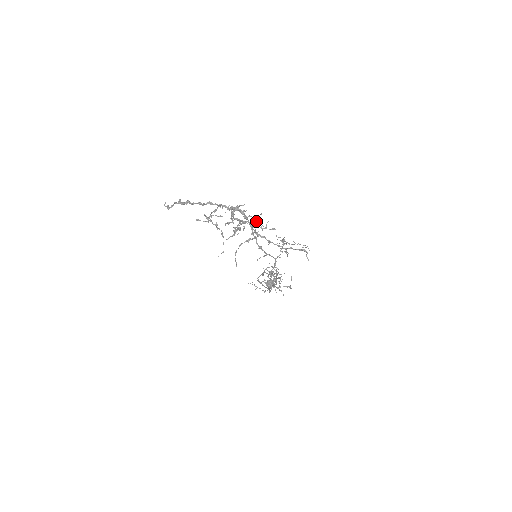
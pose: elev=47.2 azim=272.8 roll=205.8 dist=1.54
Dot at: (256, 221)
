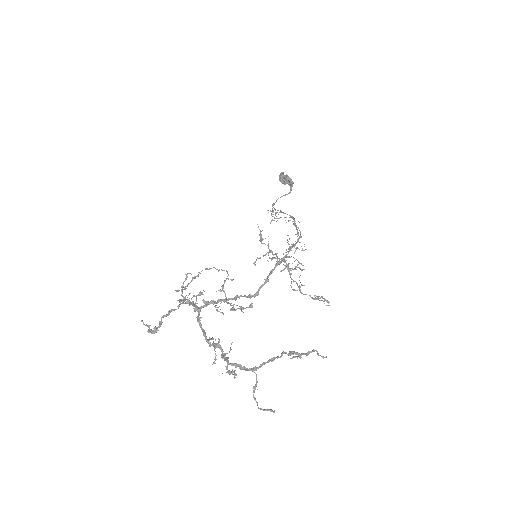
Dot at: occluded
